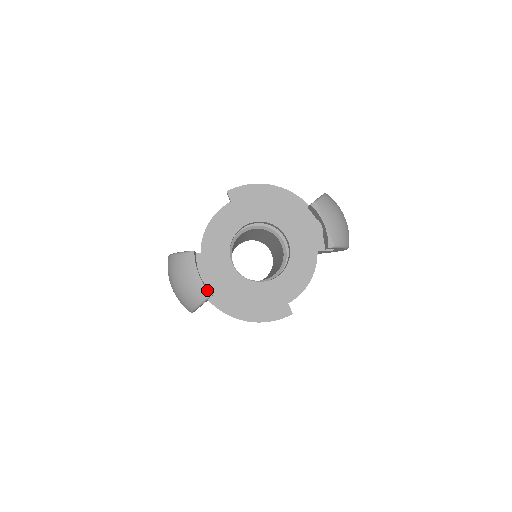
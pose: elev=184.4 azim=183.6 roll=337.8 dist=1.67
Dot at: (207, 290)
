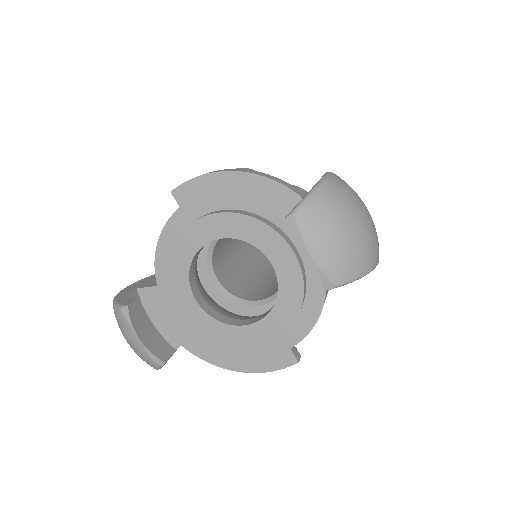
Dot at: (156, 358)
